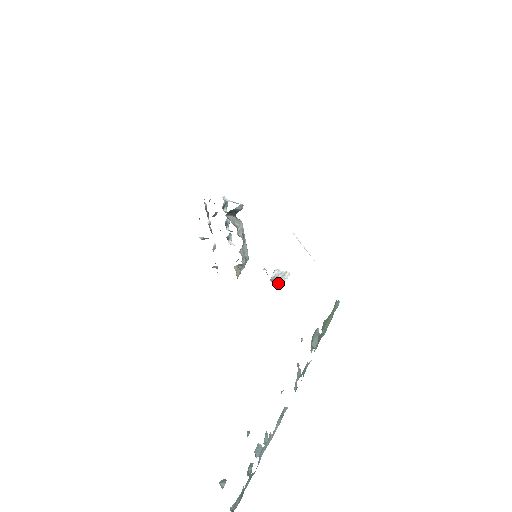
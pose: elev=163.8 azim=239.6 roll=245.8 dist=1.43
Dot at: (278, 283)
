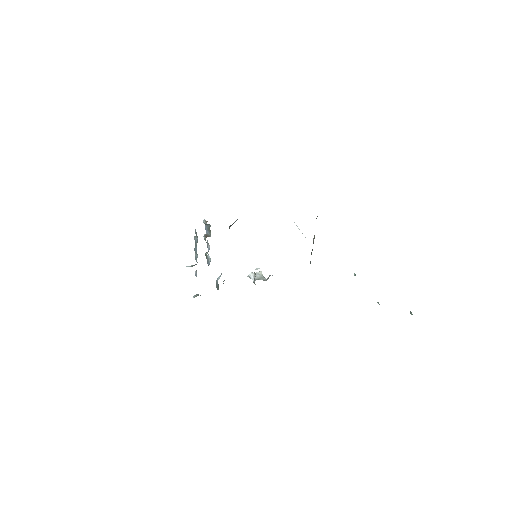
Dot at: (264, 279)
